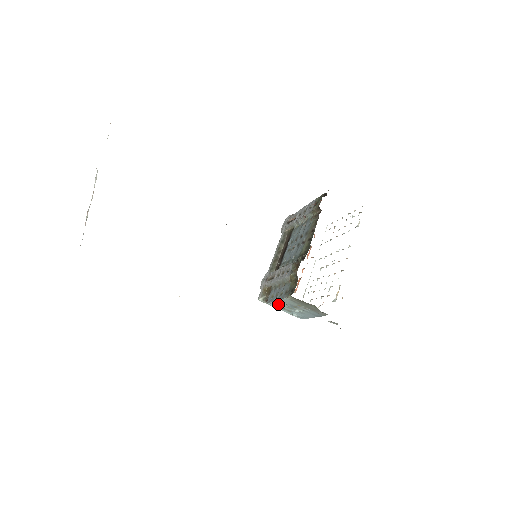
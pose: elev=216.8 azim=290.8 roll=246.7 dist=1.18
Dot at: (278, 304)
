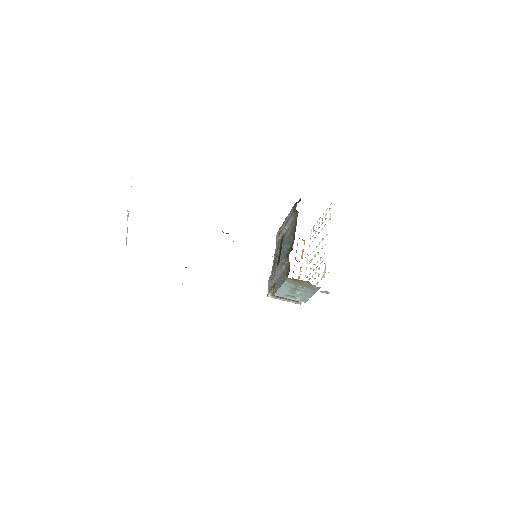
Dot at: (282, 292)
